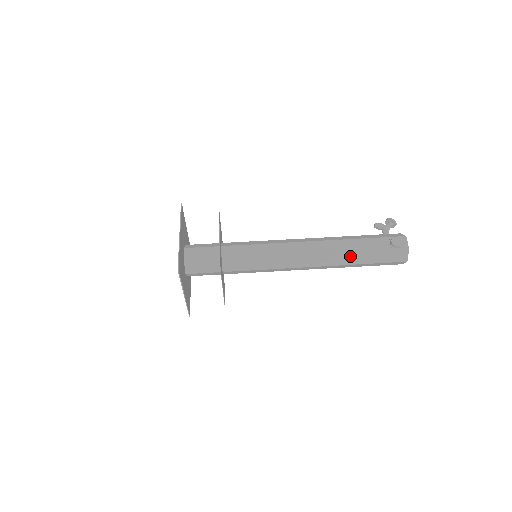
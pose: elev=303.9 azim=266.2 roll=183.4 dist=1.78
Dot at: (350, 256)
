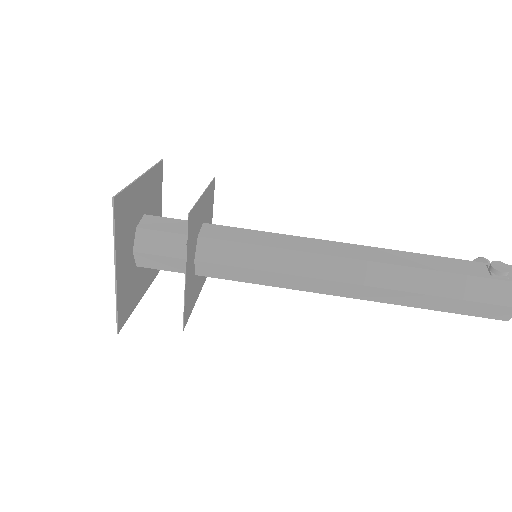
Dot at: (417, 276)
